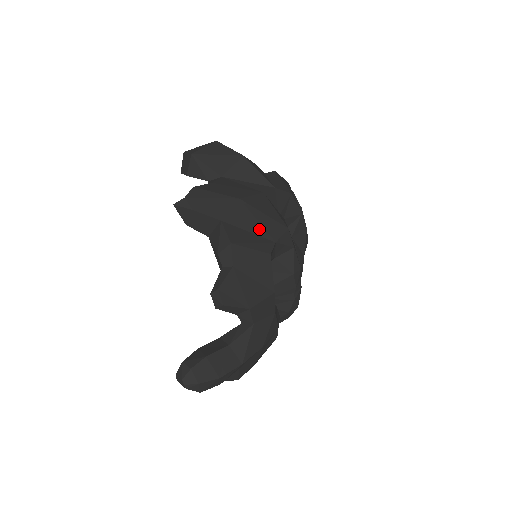
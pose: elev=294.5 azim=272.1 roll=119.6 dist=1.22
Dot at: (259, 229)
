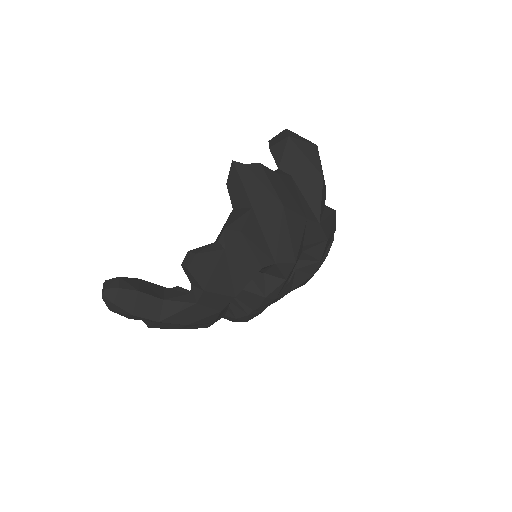
Dot at: (274, 242)
